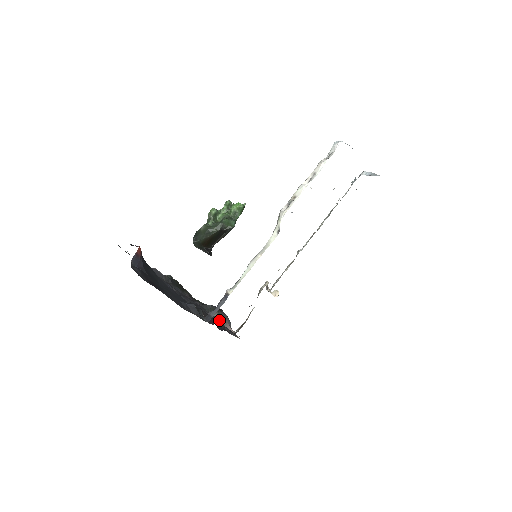
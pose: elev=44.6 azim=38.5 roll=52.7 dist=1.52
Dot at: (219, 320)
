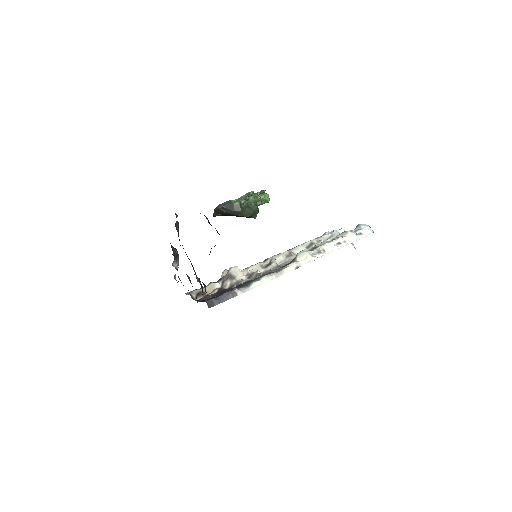
Dot at: occluded
